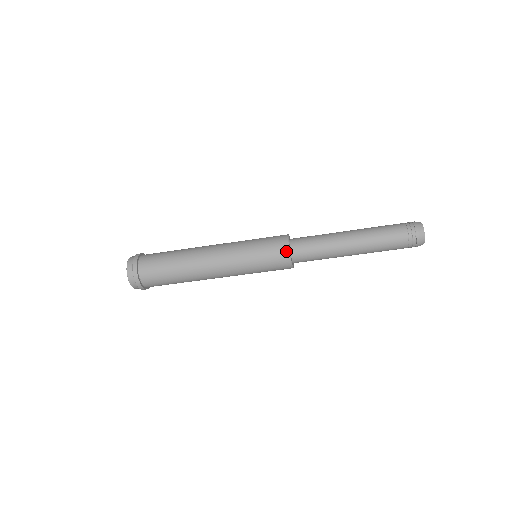
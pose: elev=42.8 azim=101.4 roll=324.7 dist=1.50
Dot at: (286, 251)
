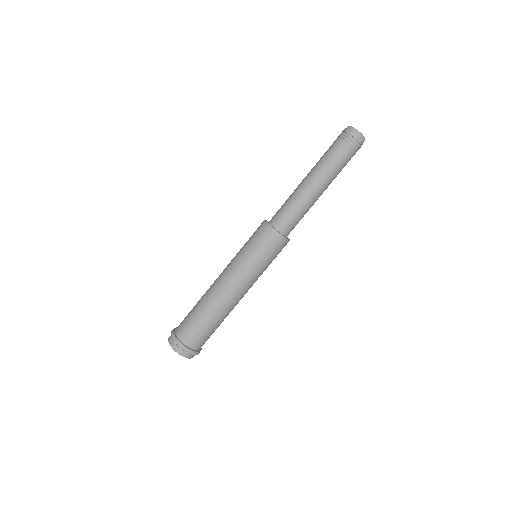
Dot at: (268, 227)
